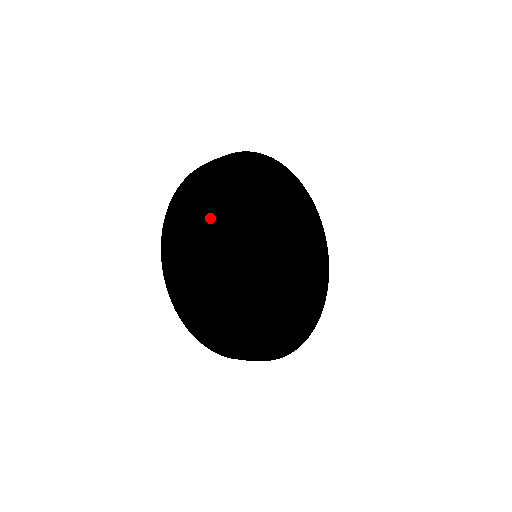
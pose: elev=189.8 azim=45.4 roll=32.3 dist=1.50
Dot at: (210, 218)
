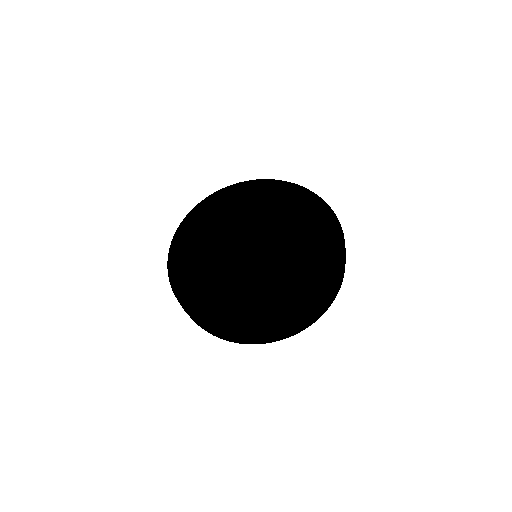
Dot at: (192, 290)
